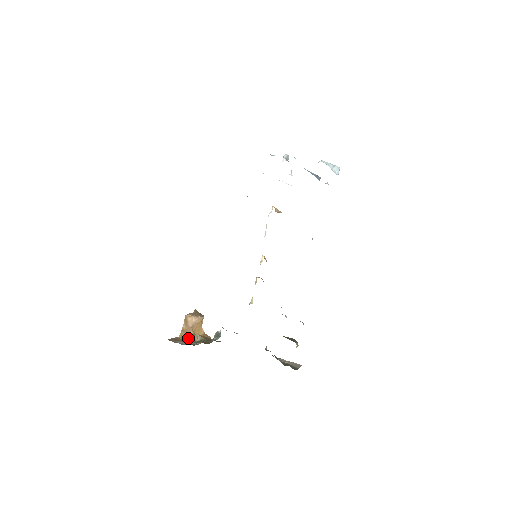
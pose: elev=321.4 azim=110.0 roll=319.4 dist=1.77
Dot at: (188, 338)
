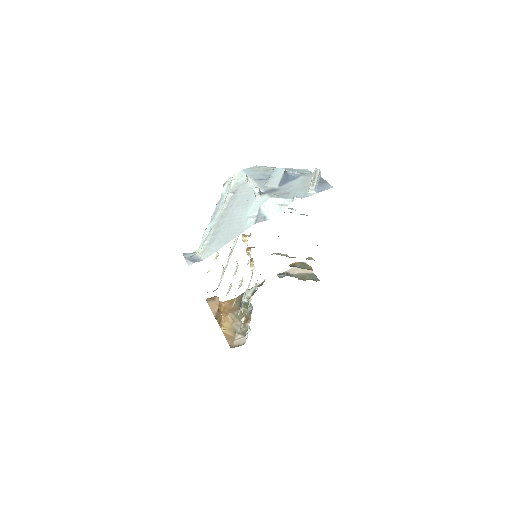
Dot at: (226, 322)
